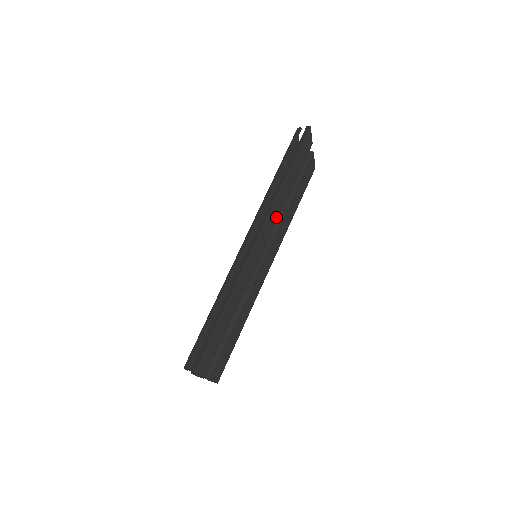
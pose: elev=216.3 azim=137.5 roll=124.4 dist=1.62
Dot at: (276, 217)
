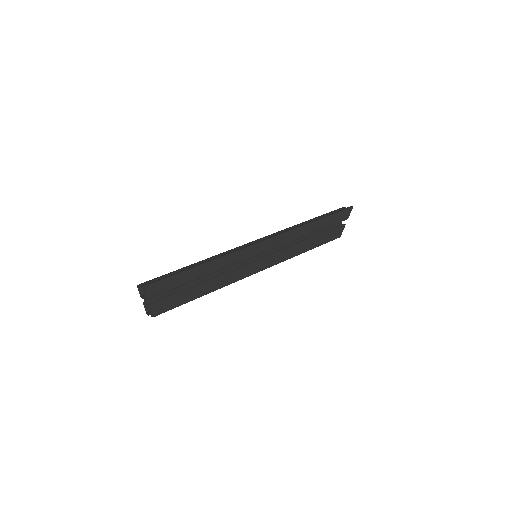
Dot at: (291, 239)
